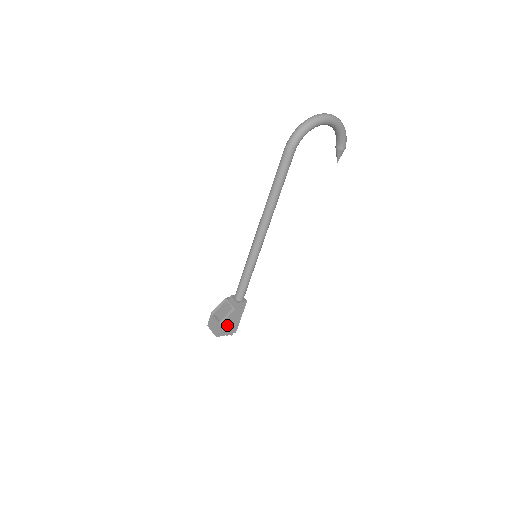
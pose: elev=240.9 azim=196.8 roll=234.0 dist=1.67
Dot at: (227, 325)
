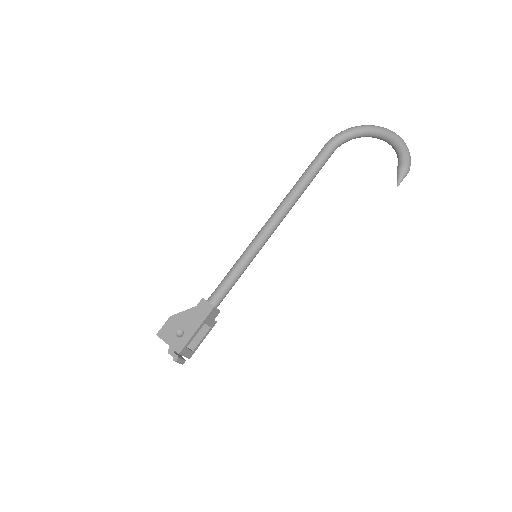
Dot at: (177, 326)
